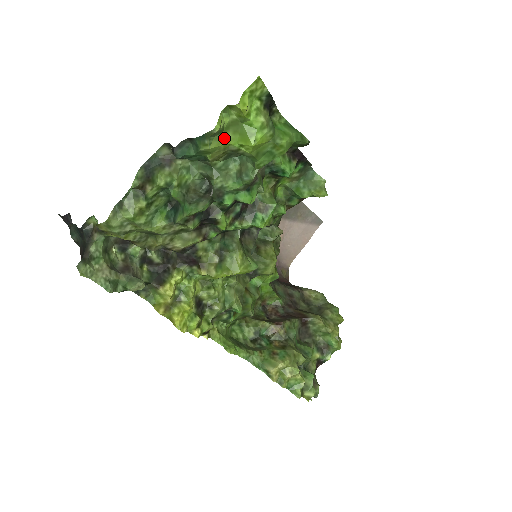
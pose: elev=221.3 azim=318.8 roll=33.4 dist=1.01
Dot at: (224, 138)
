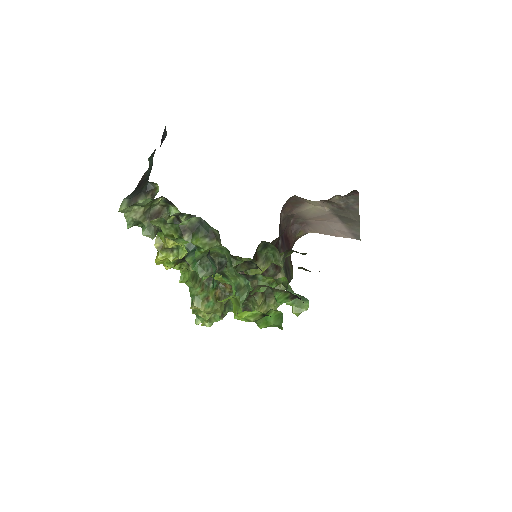
Dot at: (228, 296)
